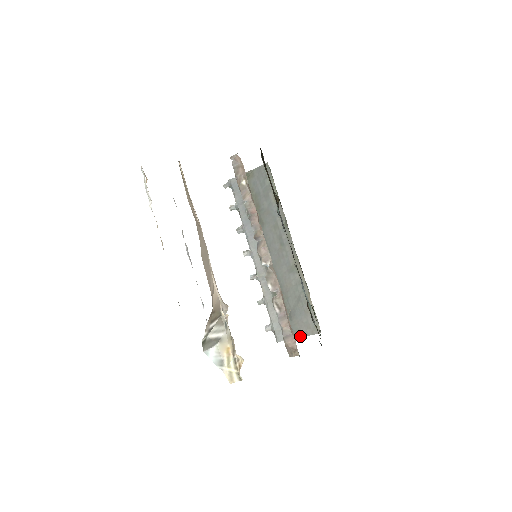
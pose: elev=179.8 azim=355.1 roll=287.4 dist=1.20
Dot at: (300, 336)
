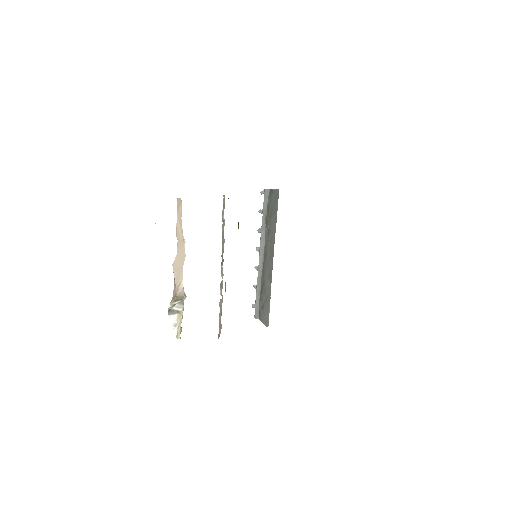
Dot at: (262, 322)
